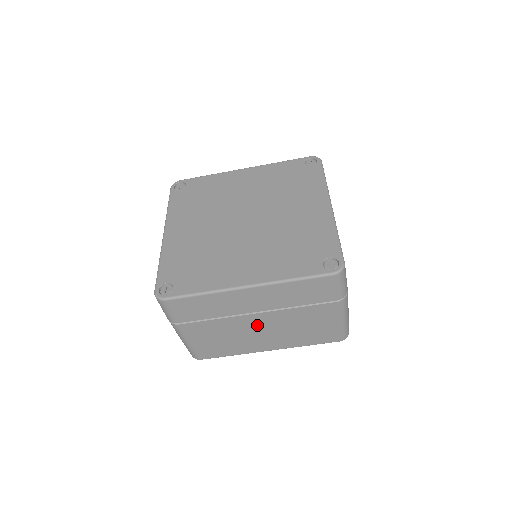
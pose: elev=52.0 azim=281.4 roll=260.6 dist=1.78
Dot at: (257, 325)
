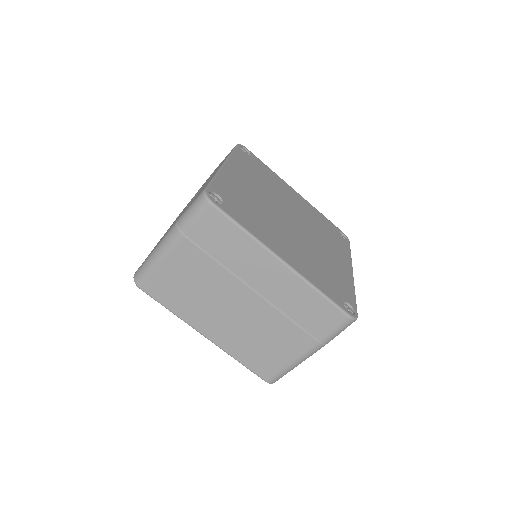
Dot at: (237, 303)
